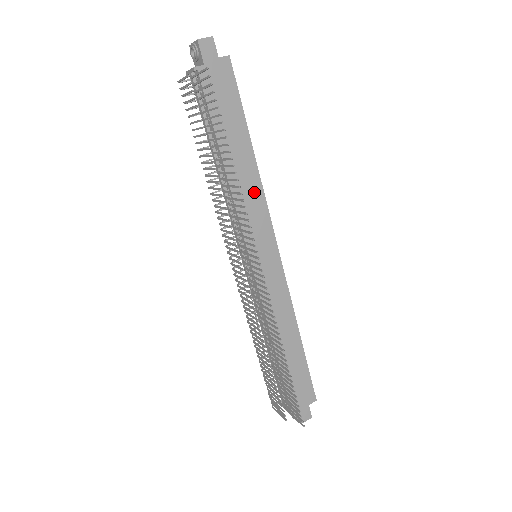
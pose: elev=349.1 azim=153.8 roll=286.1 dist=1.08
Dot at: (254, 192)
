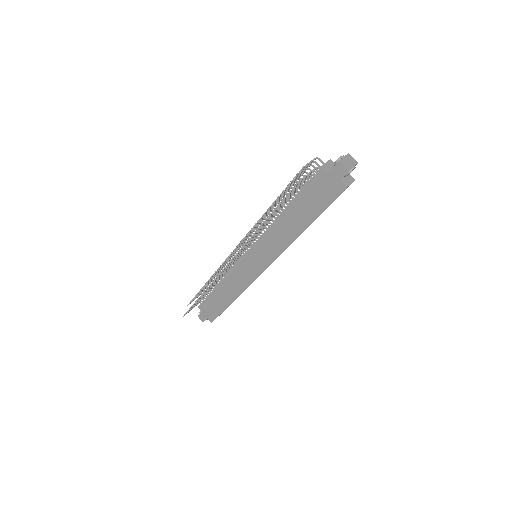
Dot at: (282, 241)
